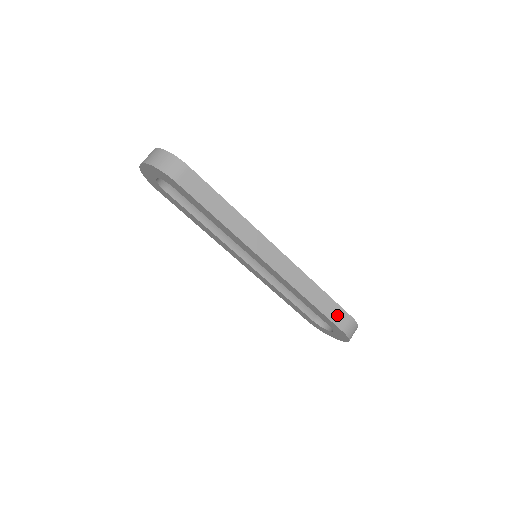
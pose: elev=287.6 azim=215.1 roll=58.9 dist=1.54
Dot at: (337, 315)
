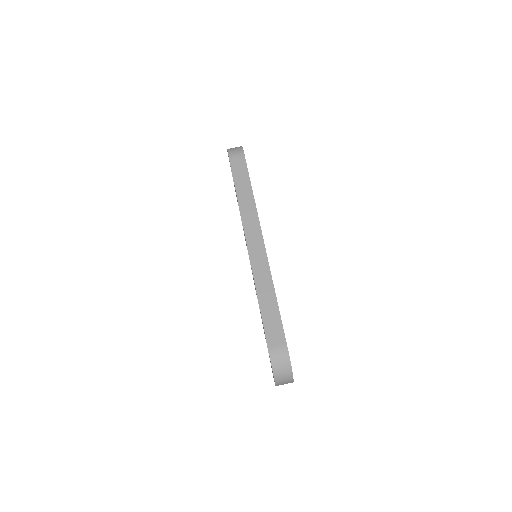
Dot at: (274, 331)
